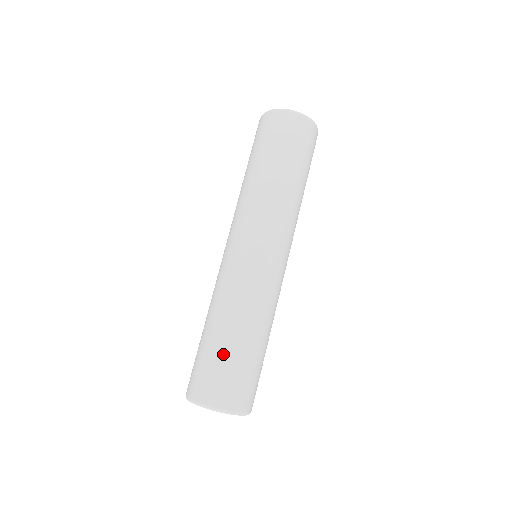
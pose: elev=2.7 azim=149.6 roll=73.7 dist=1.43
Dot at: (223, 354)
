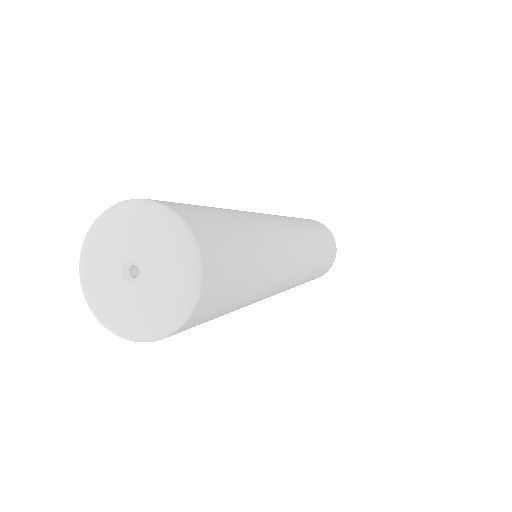
Dot at: occluded
